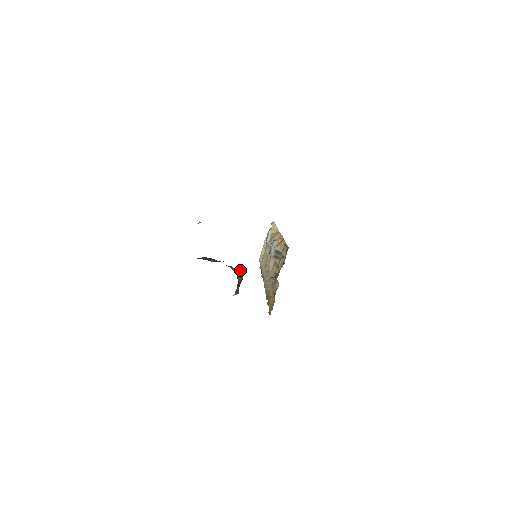
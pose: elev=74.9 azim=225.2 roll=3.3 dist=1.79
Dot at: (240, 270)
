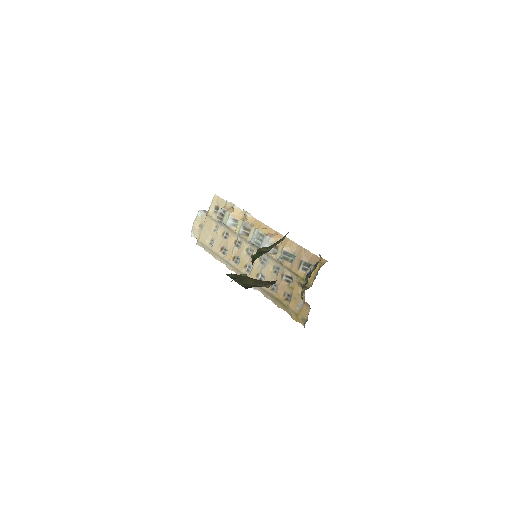
Dot at: occluded
